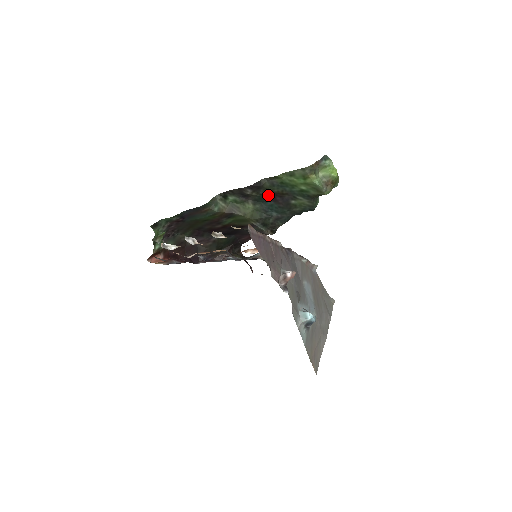
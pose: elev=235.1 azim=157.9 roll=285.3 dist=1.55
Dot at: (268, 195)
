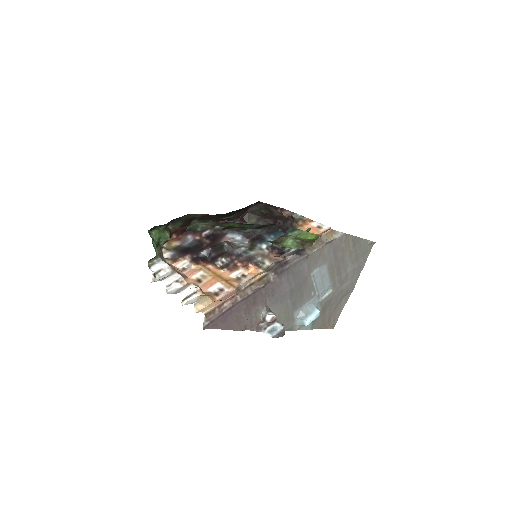
Dot at: occluded
